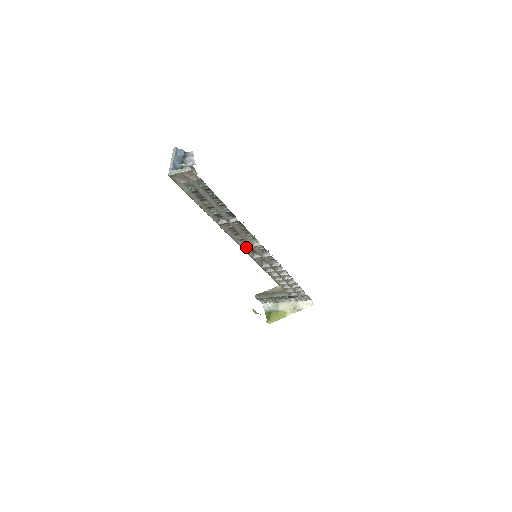
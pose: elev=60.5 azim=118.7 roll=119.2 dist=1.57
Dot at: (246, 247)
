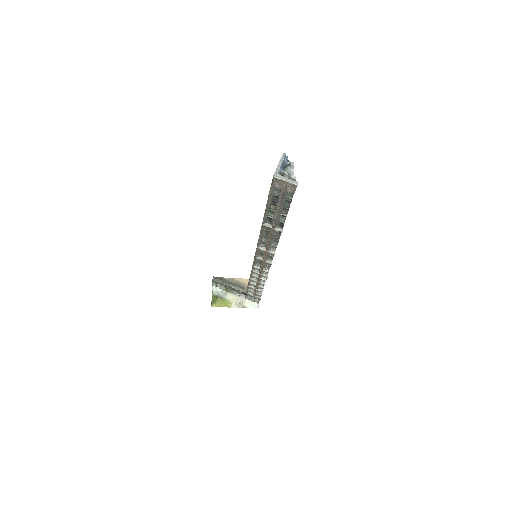
Dot at: (261, 249)
